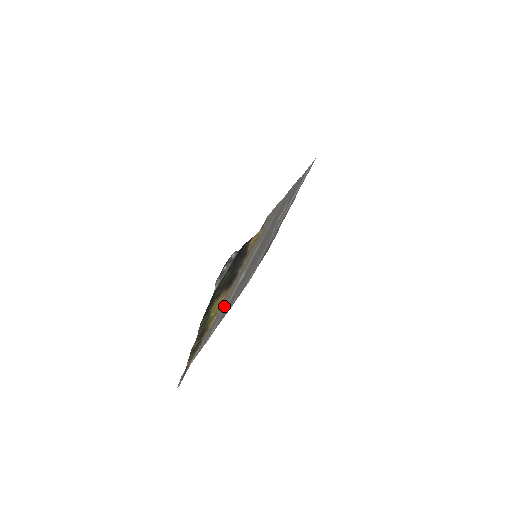
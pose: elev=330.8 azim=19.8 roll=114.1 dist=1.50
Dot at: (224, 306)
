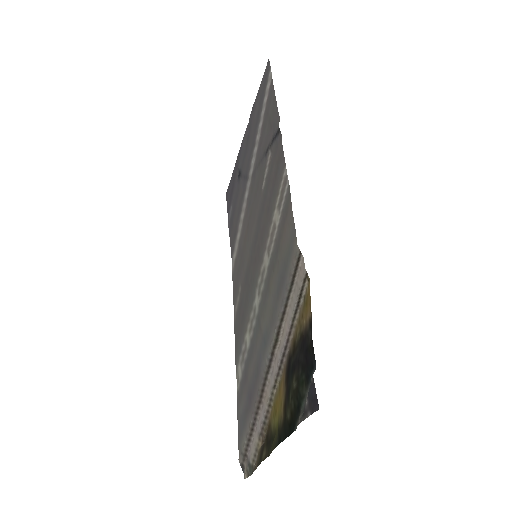
Dot at: (251, 350)
